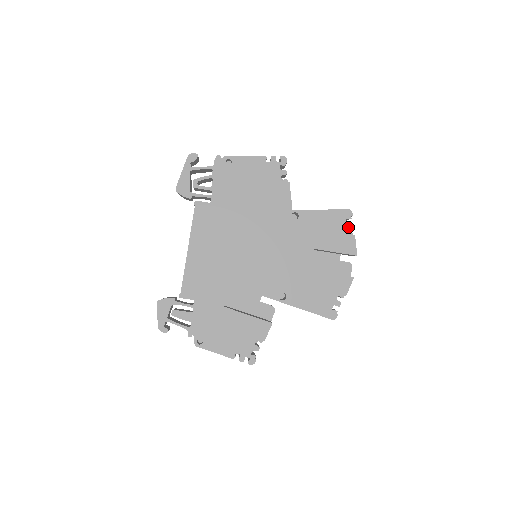
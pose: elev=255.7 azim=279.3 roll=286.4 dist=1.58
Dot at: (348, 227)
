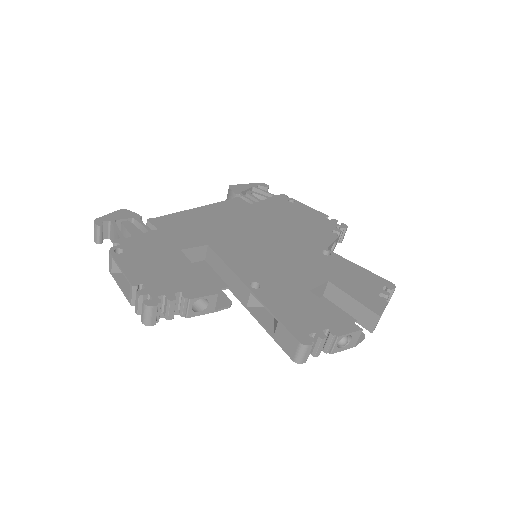
Dot at: (383, 292)
